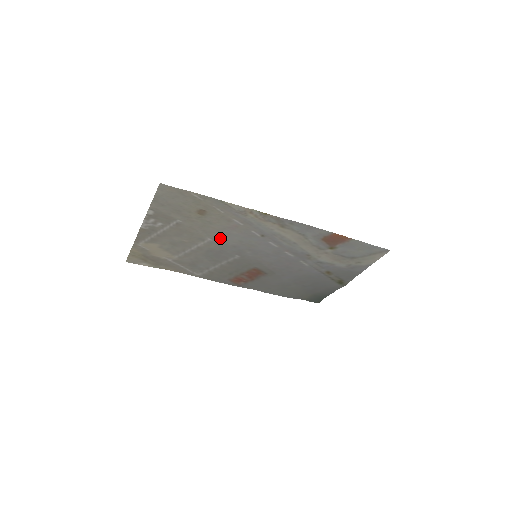
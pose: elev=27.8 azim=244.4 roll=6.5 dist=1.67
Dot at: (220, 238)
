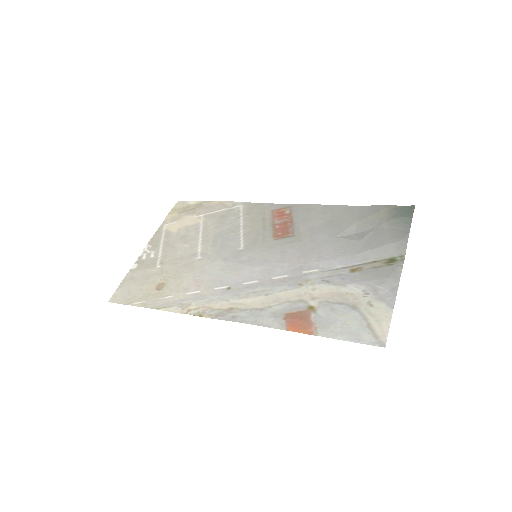
Dot at: (204, 263)
